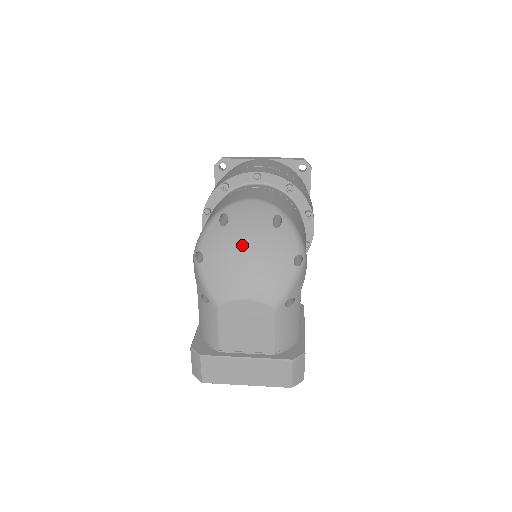
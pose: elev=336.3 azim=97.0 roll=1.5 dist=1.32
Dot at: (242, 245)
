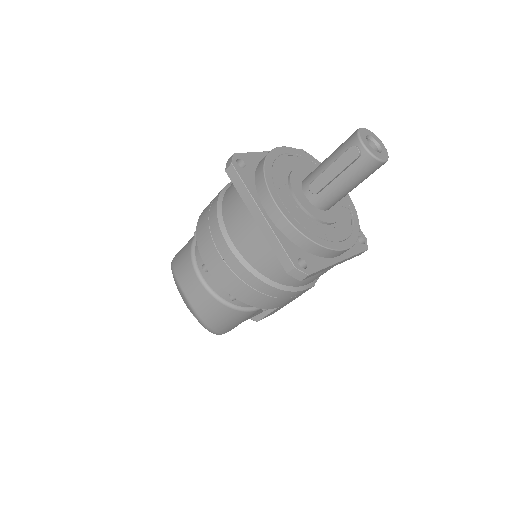
Dot at: occluded
